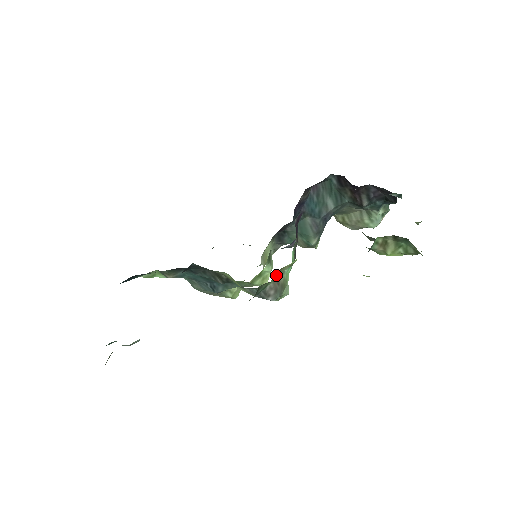
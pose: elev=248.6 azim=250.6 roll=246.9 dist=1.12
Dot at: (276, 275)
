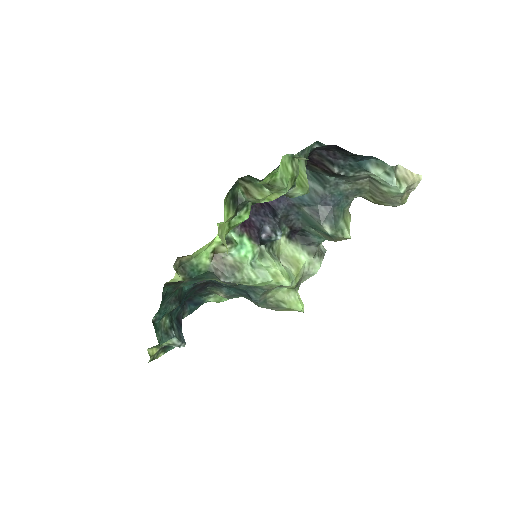
Dot at: (218, 257)
